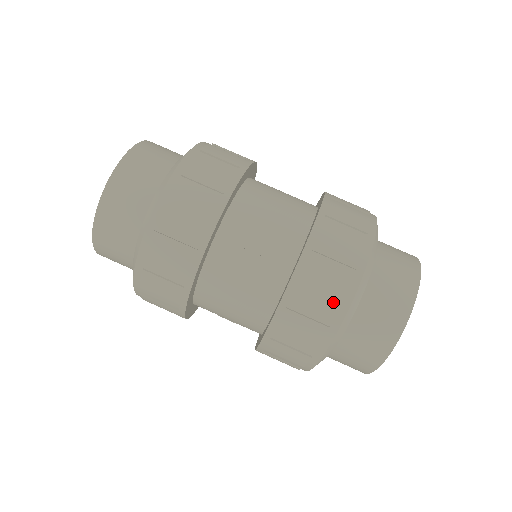
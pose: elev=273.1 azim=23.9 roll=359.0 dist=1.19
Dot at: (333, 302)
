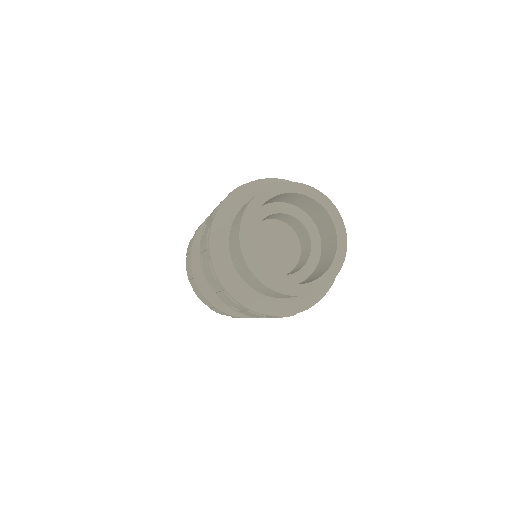
Dot at: (232, 191)
